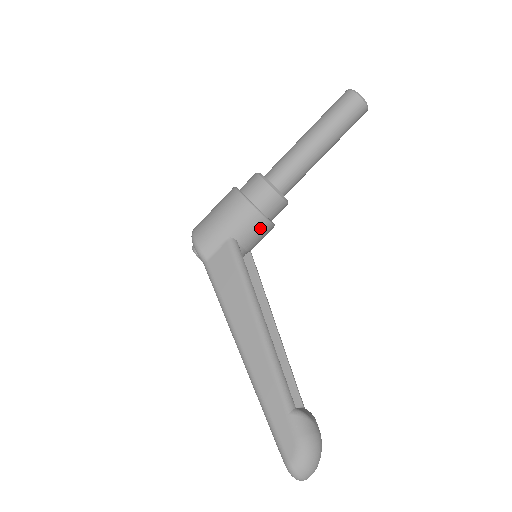
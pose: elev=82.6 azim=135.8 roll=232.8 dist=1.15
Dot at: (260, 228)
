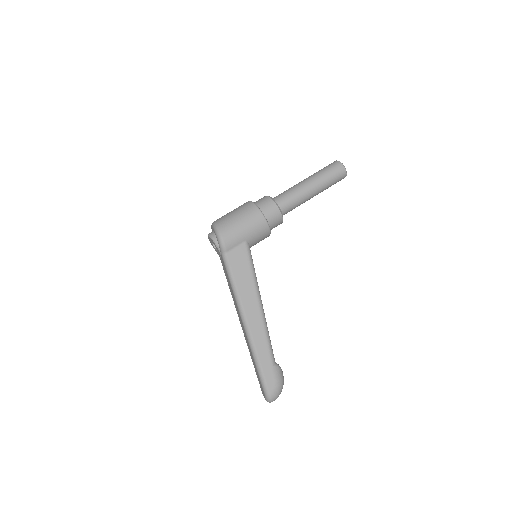
Dot at: (264, 238)
